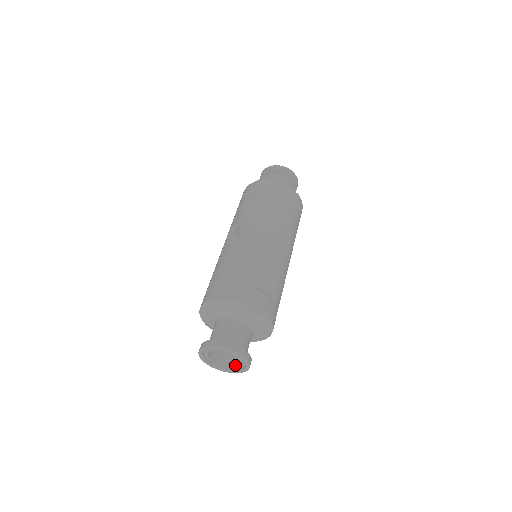
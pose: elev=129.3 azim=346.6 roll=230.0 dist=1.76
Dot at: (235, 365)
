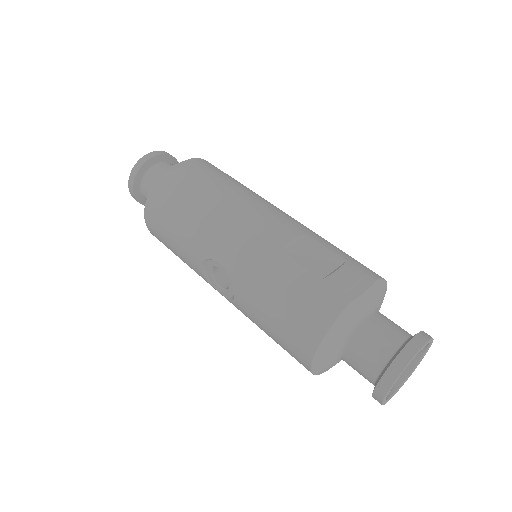
Dot at: (415, 357)
